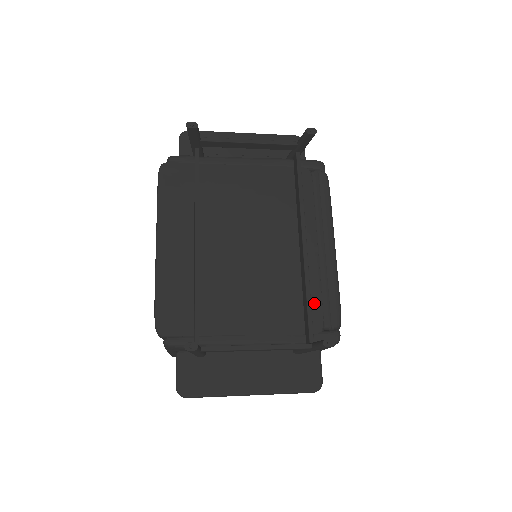
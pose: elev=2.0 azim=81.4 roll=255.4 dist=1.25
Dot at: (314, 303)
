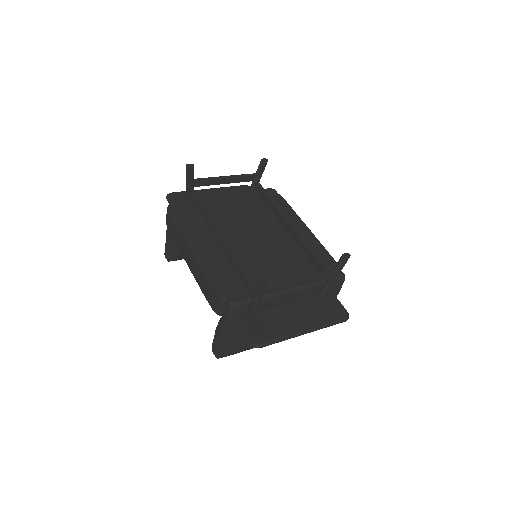
Dot at: occluded
